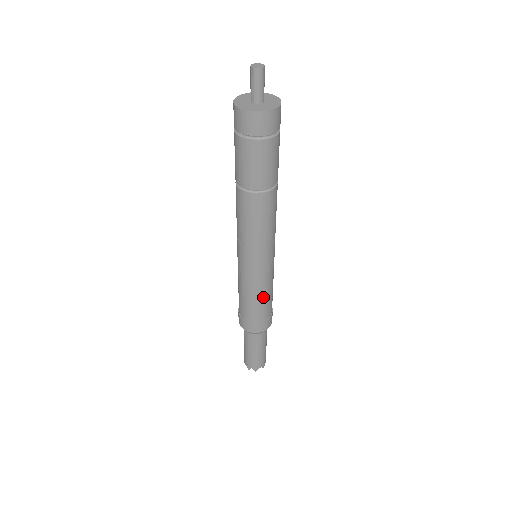
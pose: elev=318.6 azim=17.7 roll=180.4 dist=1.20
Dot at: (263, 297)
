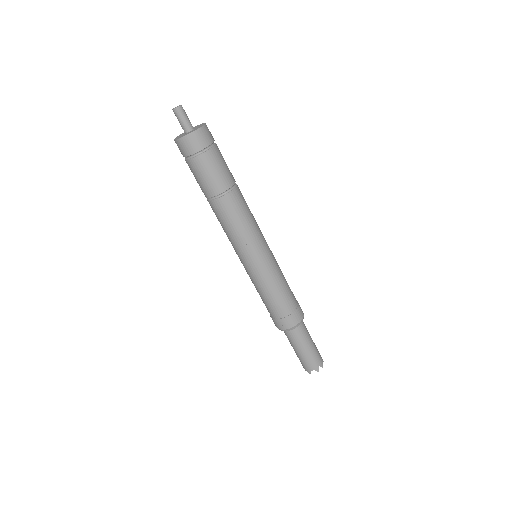
Dot at: (269, 293)
